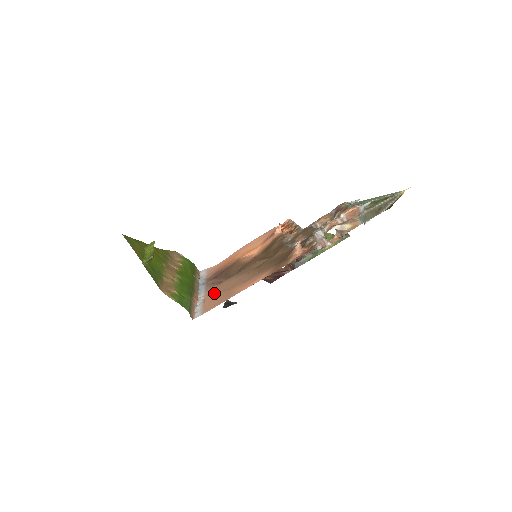
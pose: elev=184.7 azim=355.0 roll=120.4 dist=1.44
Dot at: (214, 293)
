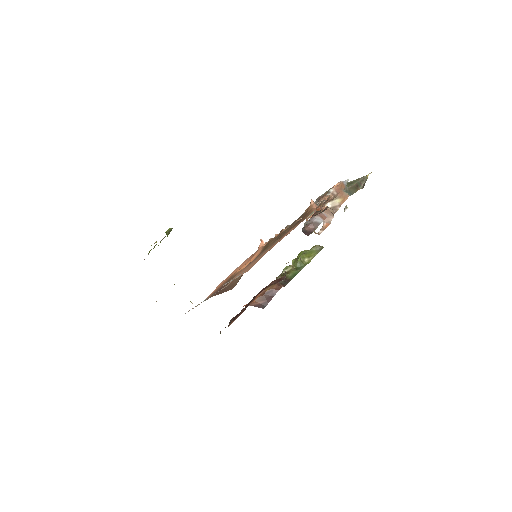
Dot at: (238, 273)
